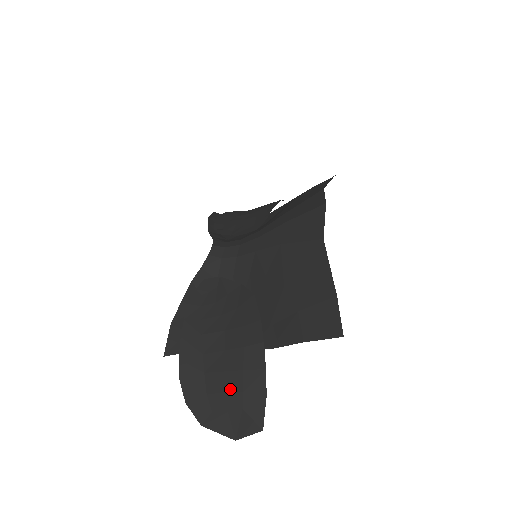
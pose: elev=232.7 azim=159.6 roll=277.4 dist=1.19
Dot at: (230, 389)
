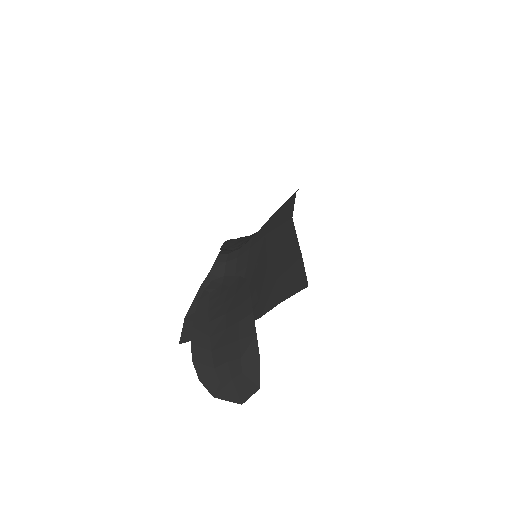
Dot at: (231, 358)
